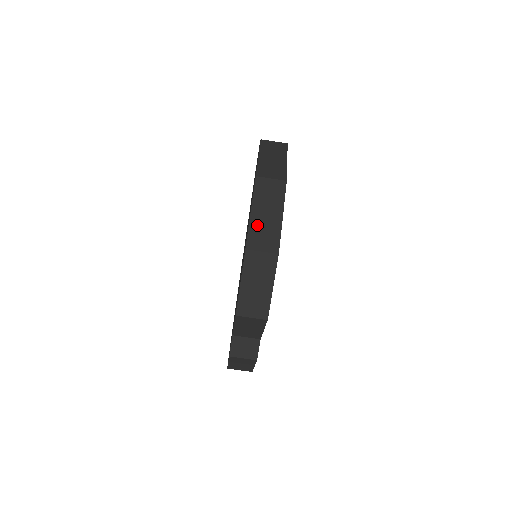
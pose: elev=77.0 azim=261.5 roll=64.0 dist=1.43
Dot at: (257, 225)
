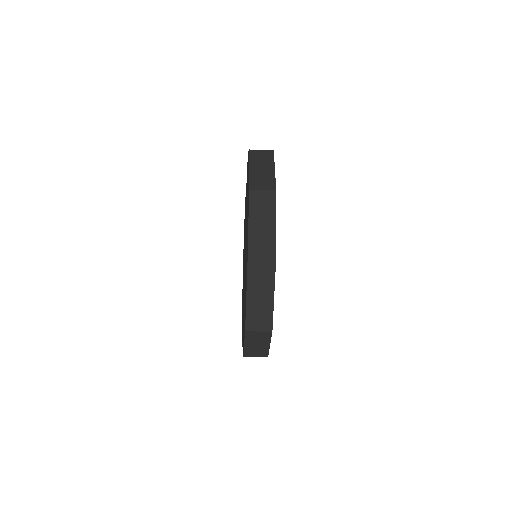
Dot at: (253, 310)
